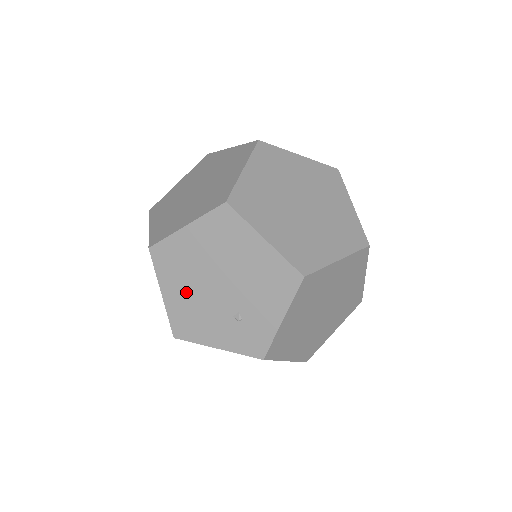
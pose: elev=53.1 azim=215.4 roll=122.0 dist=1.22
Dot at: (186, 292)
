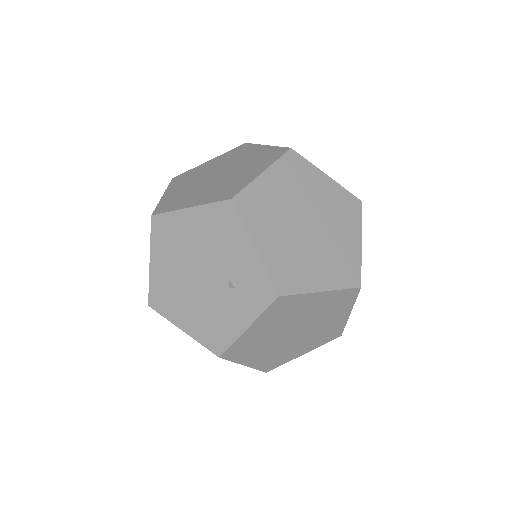
Dot at: (191, 309)
